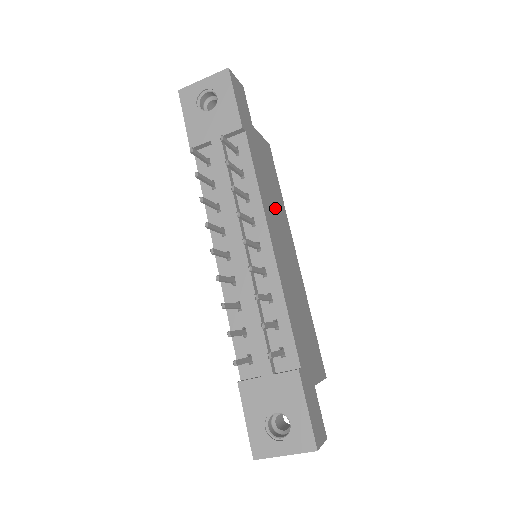
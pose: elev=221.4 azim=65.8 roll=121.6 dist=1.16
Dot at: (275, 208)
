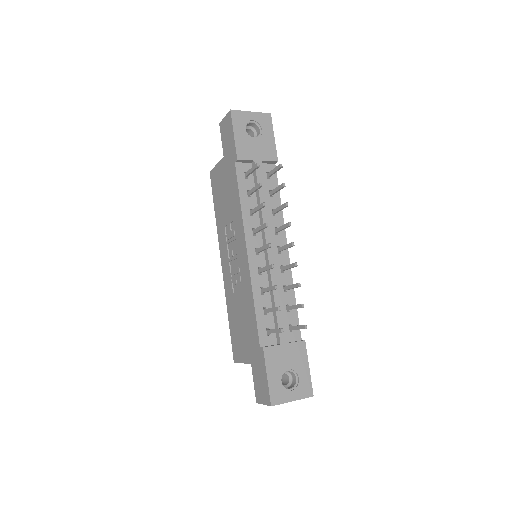
Dot at: occluded
